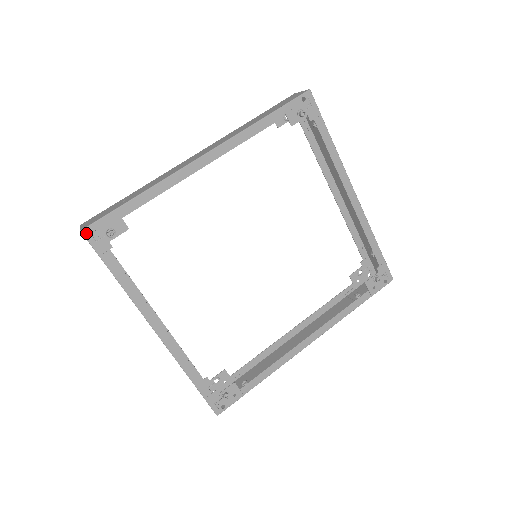
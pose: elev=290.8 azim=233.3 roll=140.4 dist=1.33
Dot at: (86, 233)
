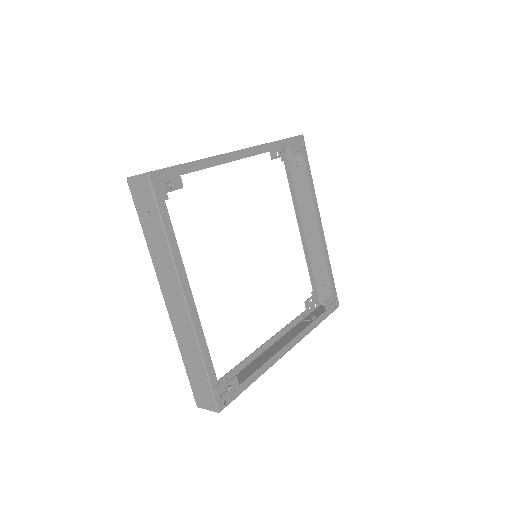
Dot at: (151, 176)
